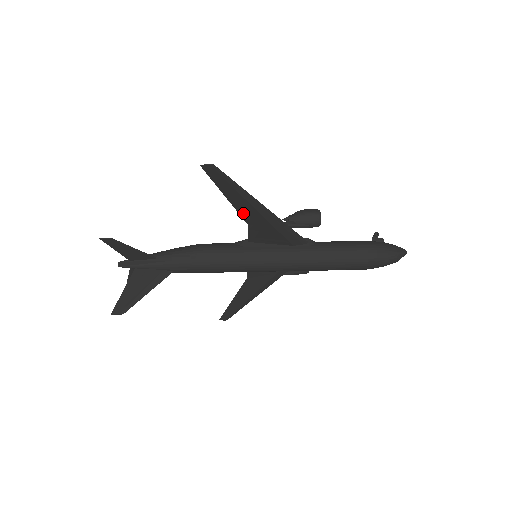
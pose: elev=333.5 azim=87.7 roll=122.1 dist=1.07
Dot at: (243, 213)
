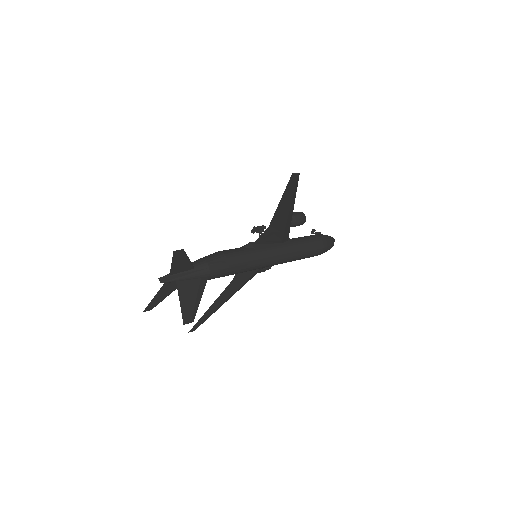
Dot at: (276, 216)
